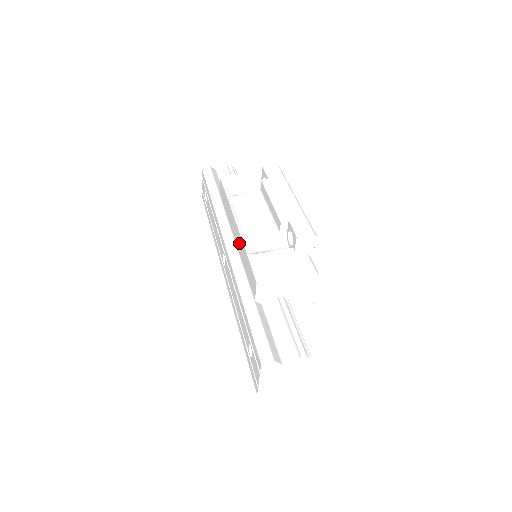
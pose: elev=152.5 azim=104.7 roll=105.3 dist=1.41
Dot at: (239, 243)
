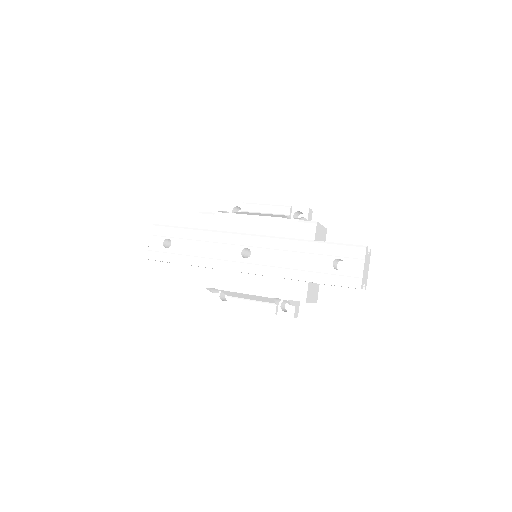
Dot at: (266, 227)
